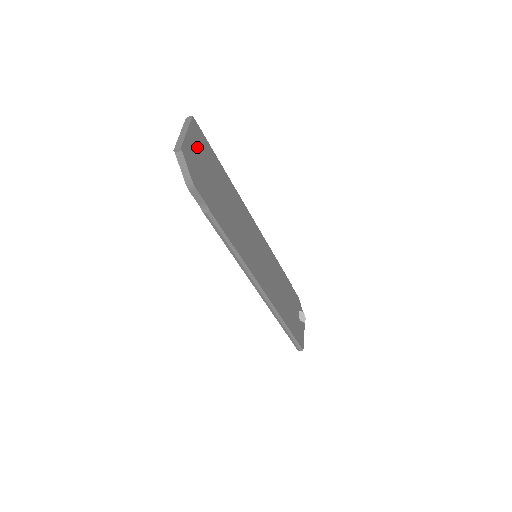
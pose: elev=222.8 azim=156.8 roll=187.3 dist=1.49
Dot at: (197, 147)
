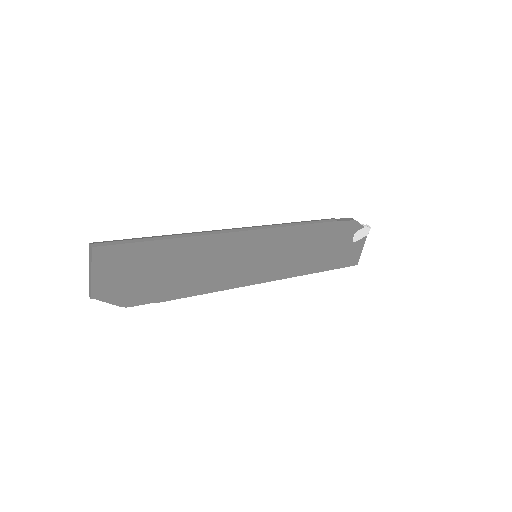
Dot at: (114, 270)
